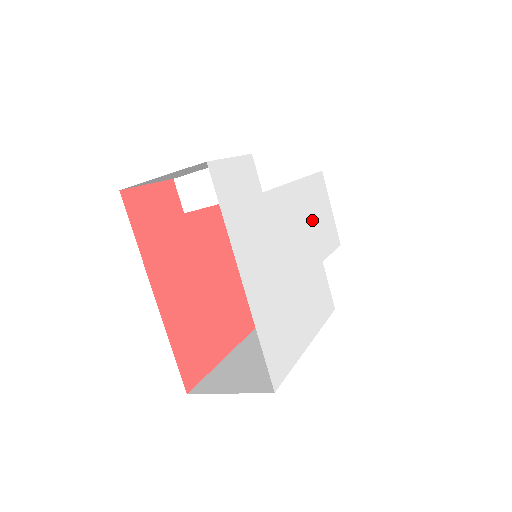
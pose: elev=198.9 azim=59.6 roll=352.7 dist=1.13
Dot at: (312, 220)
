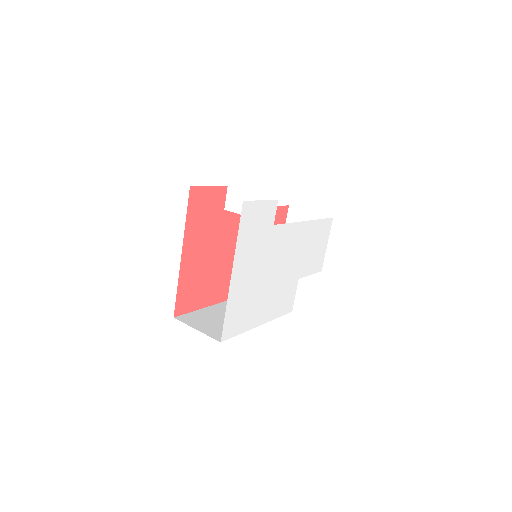
Dot at: (305, 250)
